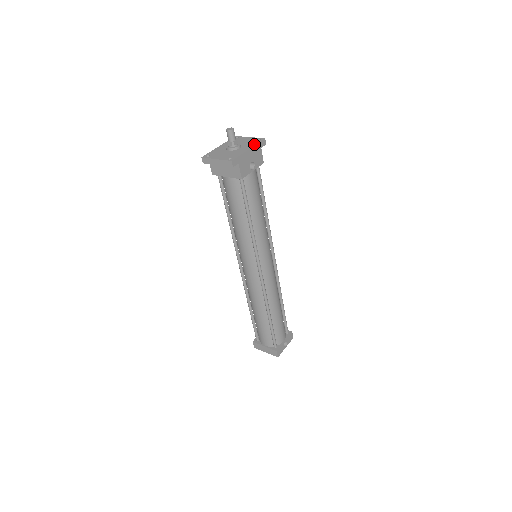
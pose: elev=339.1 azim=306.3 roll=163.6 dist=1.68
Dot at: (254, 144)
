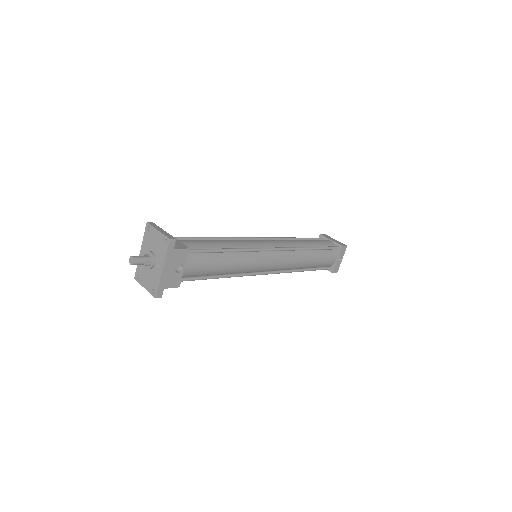
Dot at: (164, 256)
